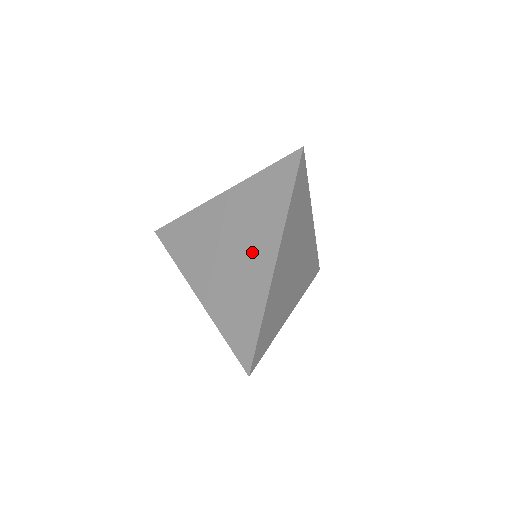
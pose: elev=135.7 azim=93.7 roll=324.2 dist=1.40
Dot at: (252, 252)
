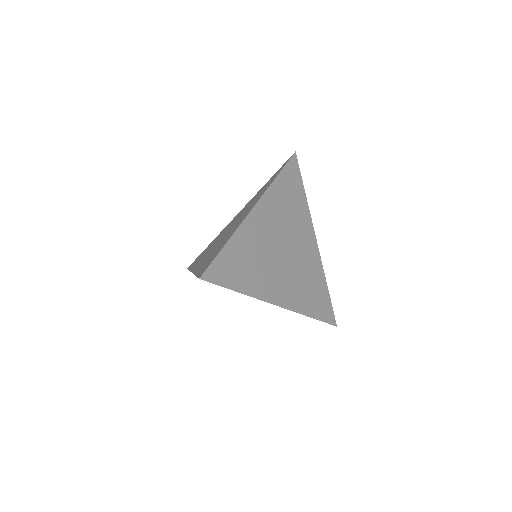
Dot at: occluded
